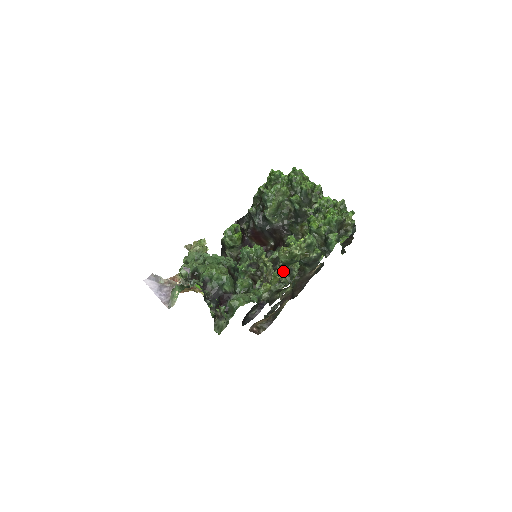
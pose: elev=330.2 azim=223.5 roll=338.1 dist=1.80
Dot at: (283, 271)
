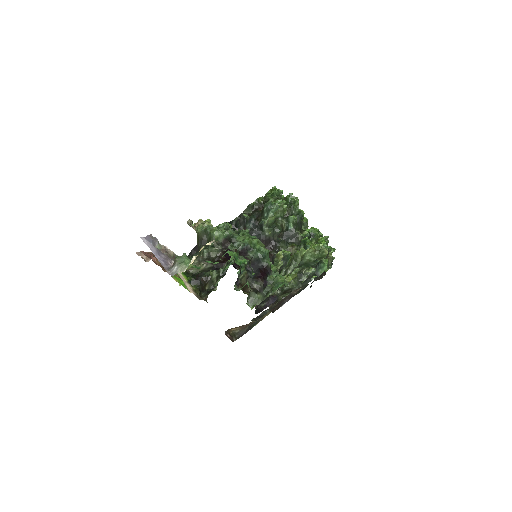
Dot at: occluded
